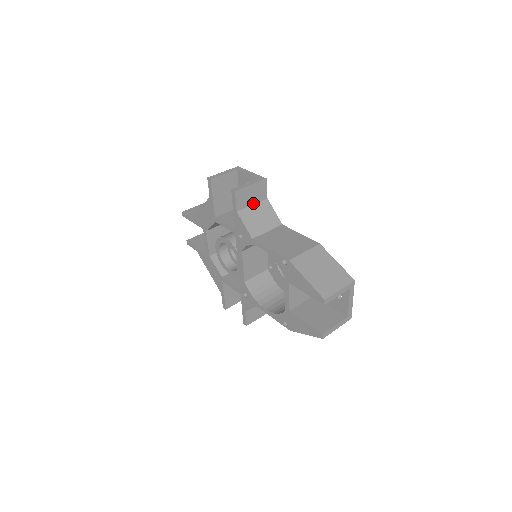
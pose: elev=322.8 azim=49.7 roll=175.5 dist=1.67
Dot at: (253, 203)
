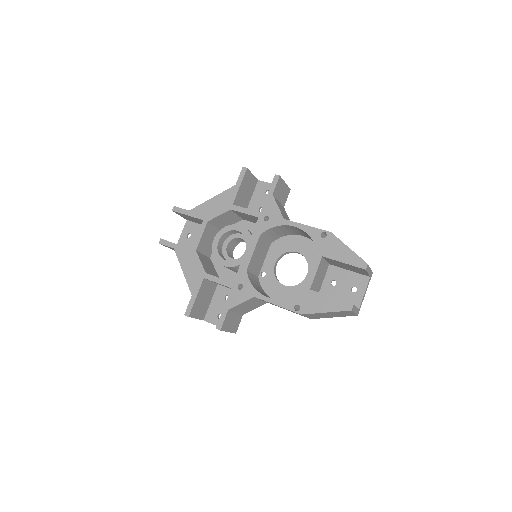
Dot at: (279, 200)
